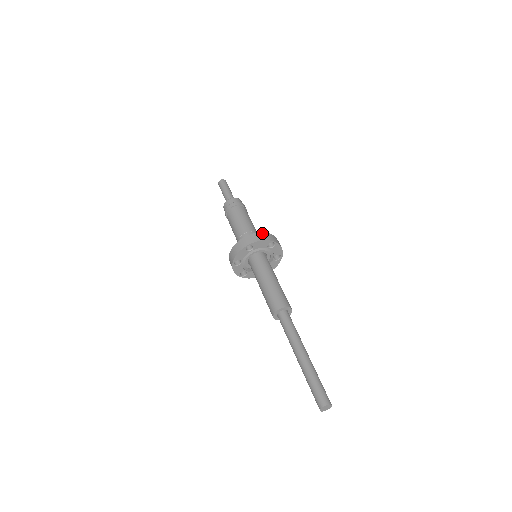
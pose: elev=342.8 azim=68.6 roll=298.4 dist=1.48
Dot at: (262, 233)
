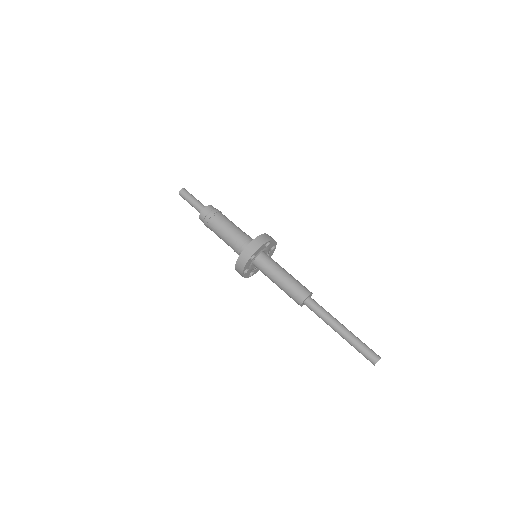
Dot at: (256, 239)
